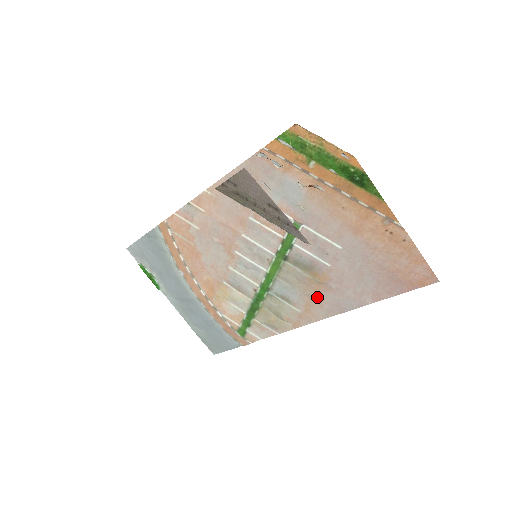
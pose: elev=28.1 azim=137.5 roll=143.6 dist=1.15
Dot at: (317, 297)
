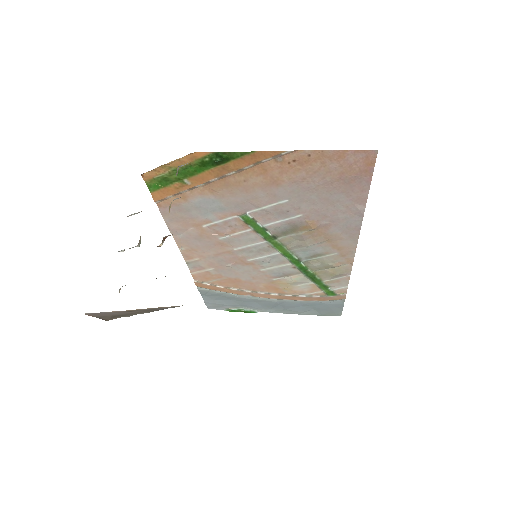
Dot at: (330, 237)
